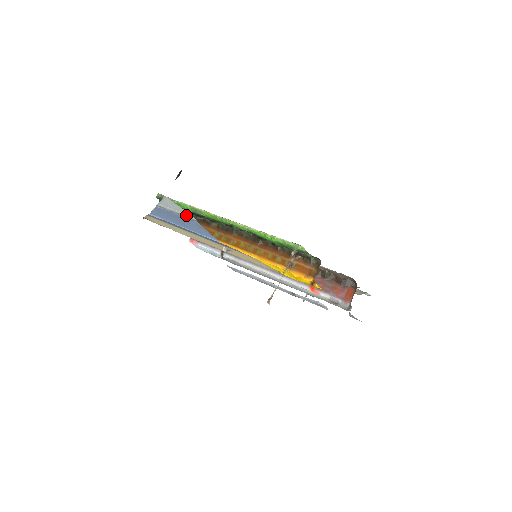
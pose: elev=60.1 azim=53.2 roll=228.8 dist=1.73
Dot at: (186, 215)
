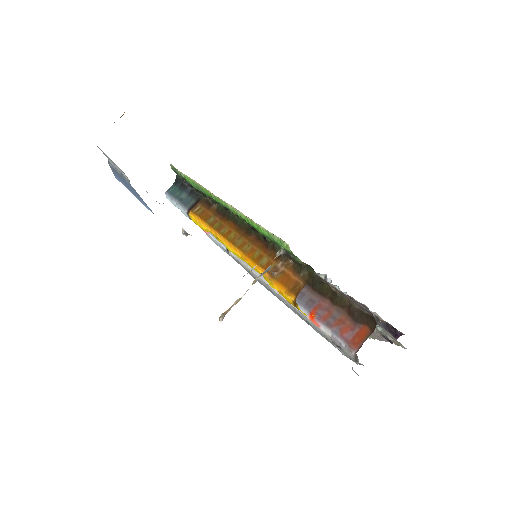
Dot at: (123, 173)
